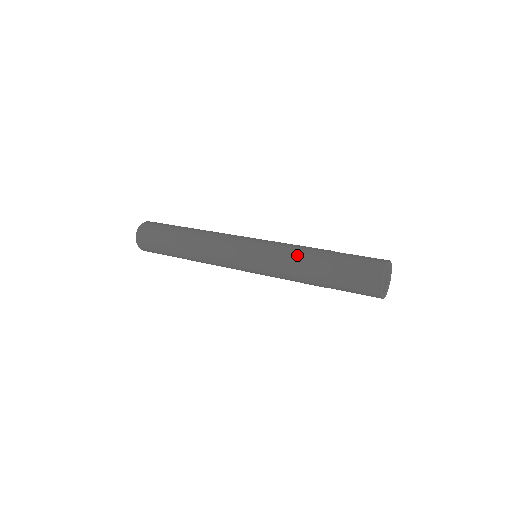
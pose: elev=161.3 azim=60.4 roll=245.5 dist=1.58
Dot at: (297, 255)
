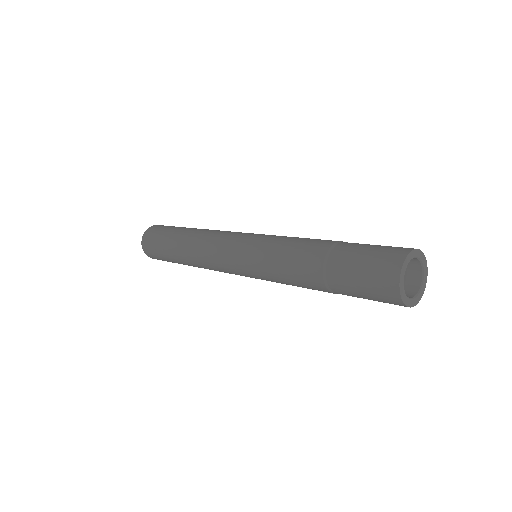
Dot at: (307, 238)
